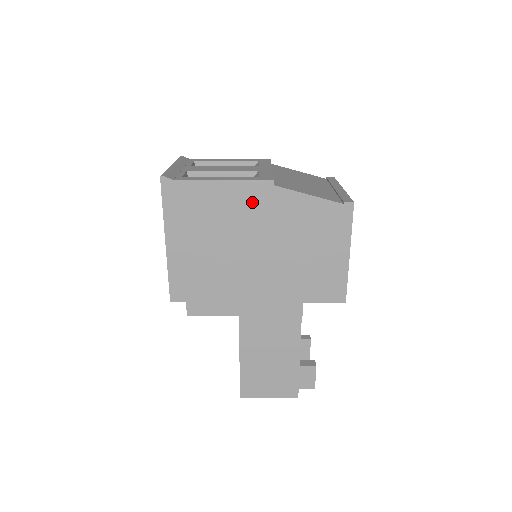
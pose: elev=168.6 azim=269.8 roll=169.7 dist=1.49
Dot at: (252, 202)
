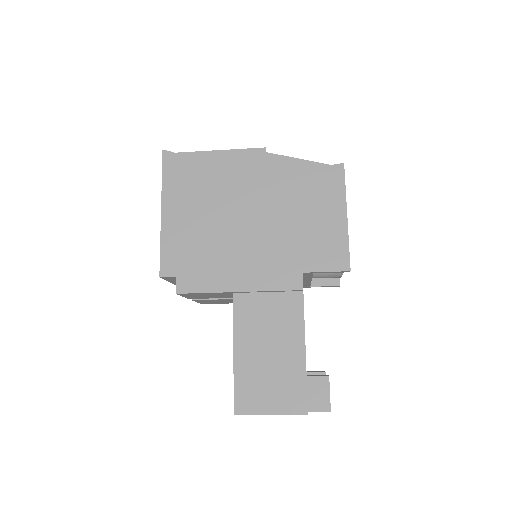
Dot at: (246, 168)
